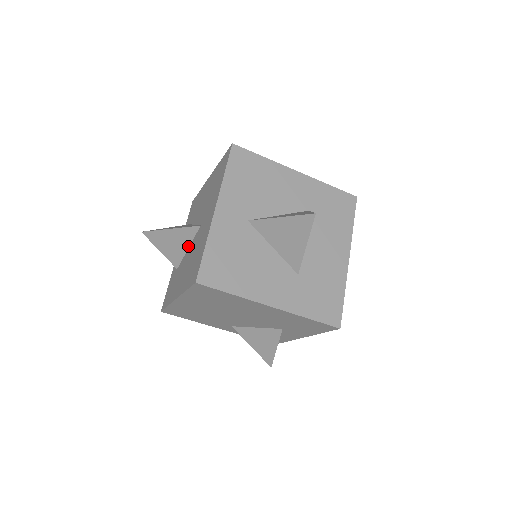
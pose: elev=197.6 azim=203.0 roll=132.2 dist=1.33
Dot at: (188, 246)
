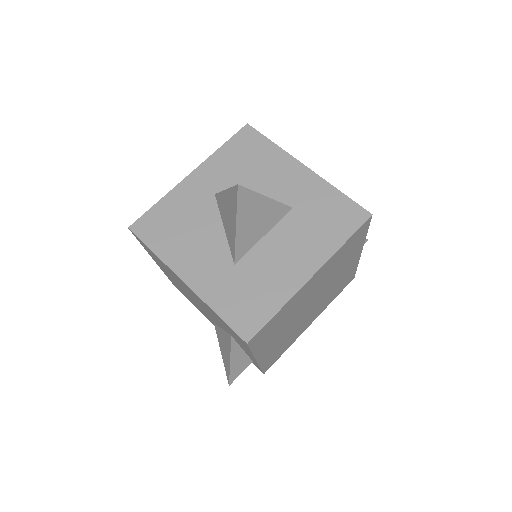
Dot at: occluded
